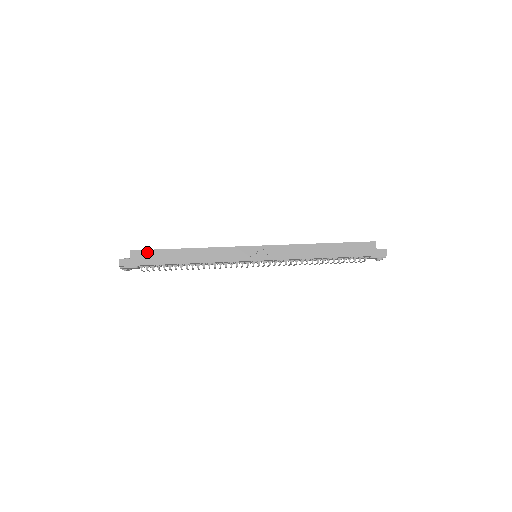
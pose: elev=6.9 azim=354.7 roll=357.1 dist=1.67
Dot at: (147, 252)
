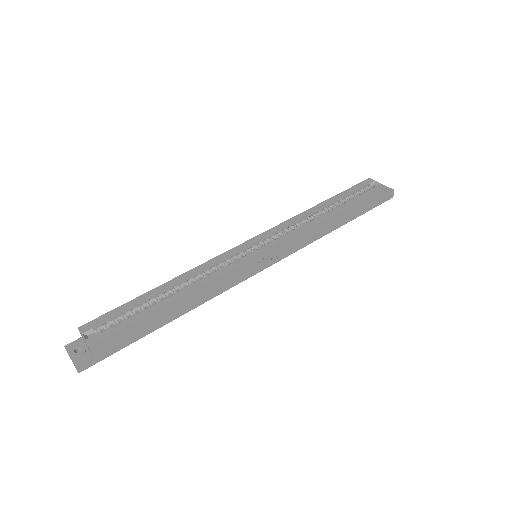
Dot at: (116, 335)
